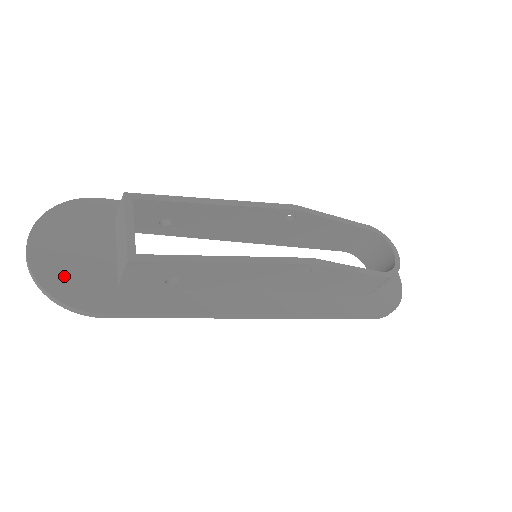
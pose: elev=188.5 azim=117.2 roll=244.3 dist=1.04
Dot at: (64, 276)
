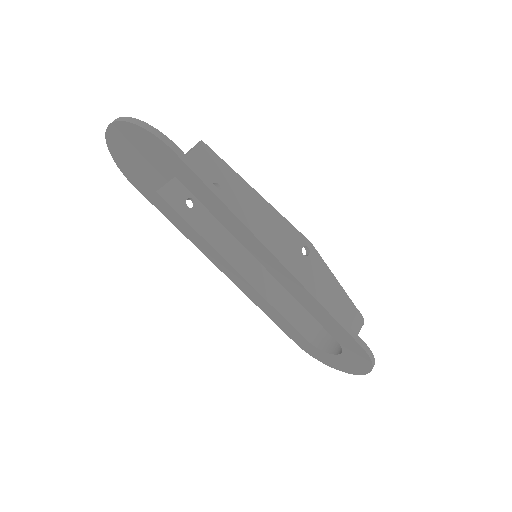
Dot at: occluded
